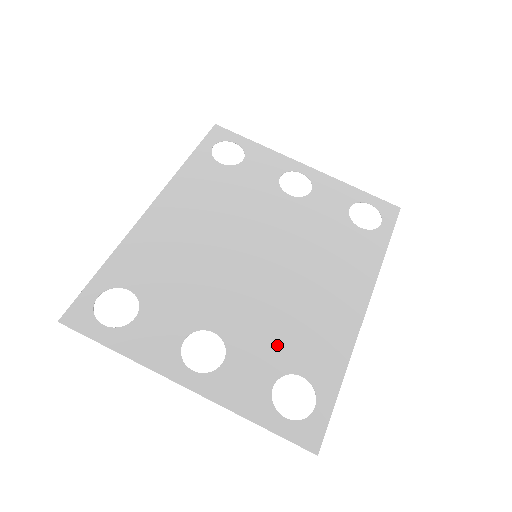
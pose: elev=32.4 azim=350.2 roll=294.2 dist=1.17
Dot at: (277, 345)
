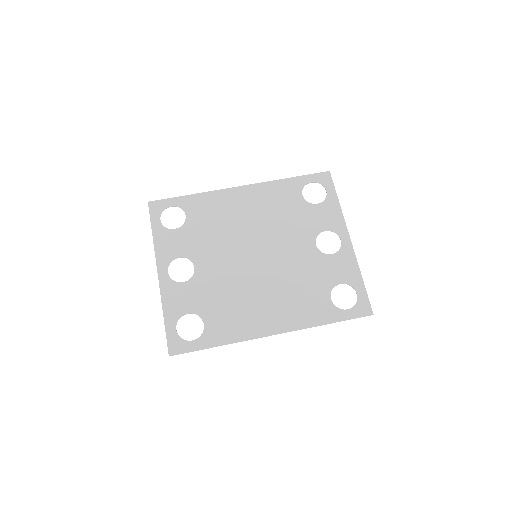
Dot at: (211, 301)
